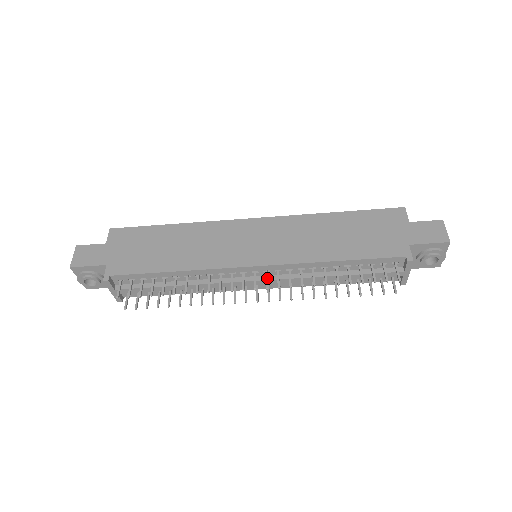
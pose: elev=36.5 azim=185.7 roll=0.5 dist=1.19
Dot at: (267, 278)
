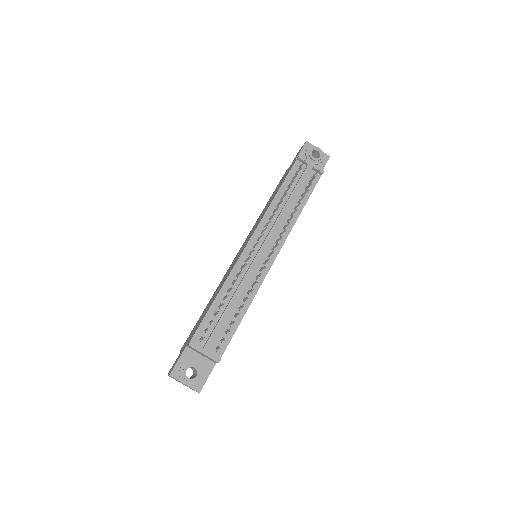
Dot at: (260, 236)
